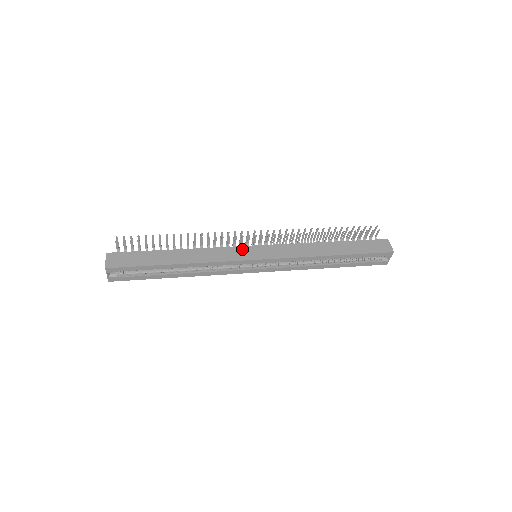
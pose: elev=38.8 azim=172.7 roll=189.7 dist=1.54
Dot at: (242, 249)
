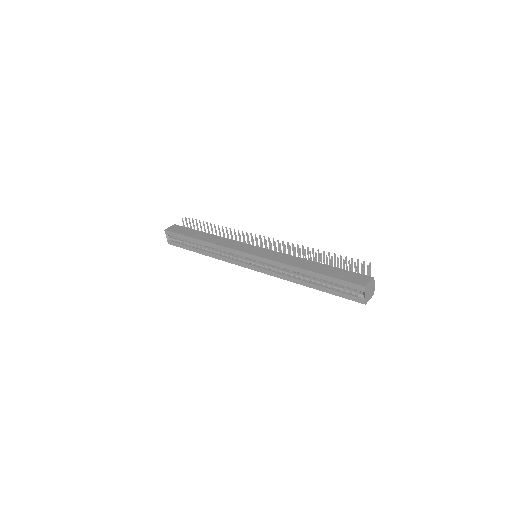
Dot at: (246, 245)
